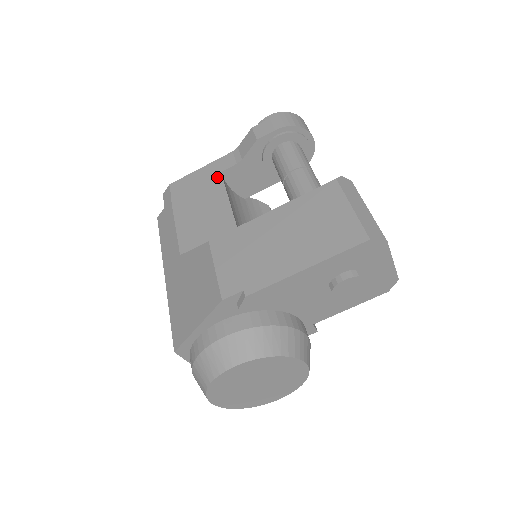
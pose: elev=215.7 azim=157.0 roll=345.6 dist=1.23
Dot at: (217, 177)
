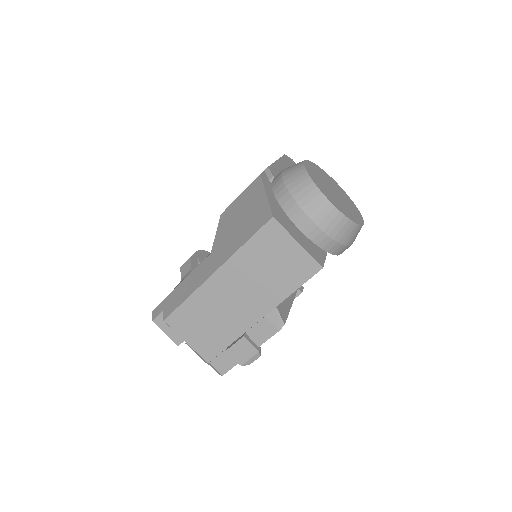
Dot at: occluded
